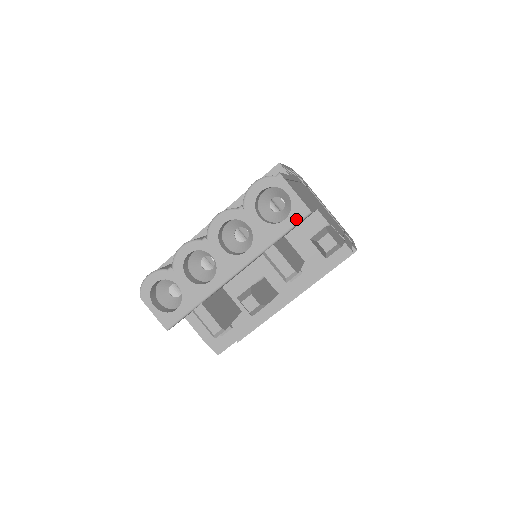
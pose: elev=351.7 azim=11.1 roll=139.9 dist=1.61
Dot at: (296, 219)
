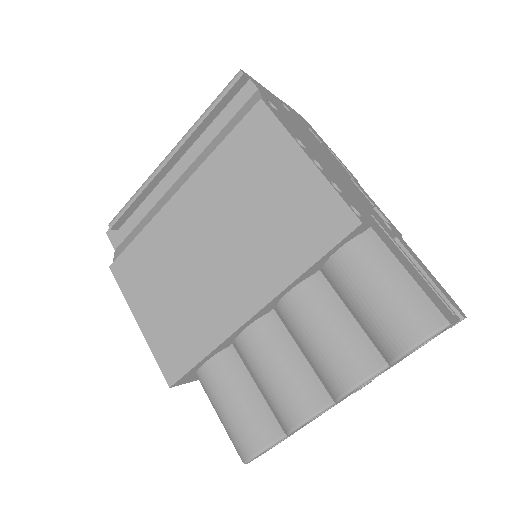
Dot at: occluded
